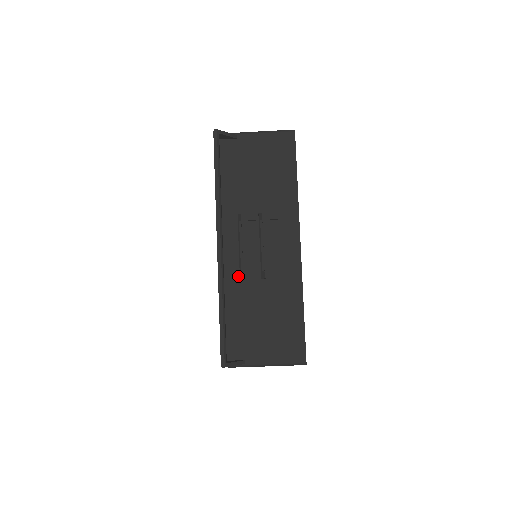
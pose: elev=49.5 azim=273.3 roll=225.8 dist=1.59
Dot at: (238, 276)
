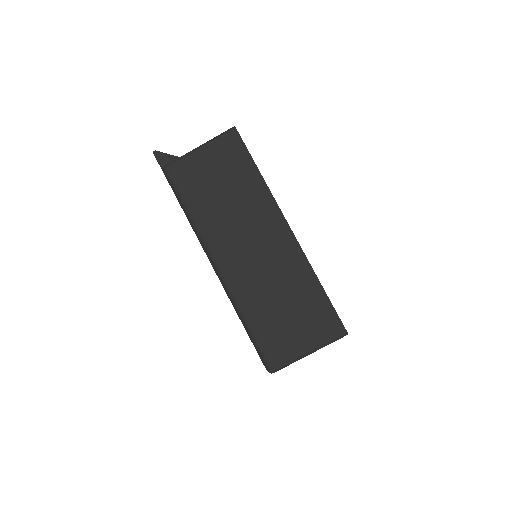
Dot at: occluded
